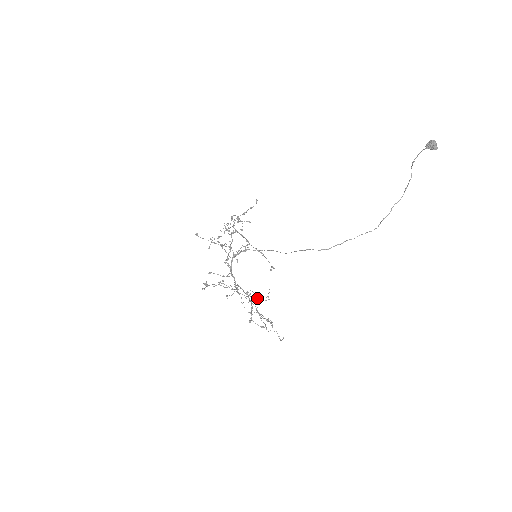
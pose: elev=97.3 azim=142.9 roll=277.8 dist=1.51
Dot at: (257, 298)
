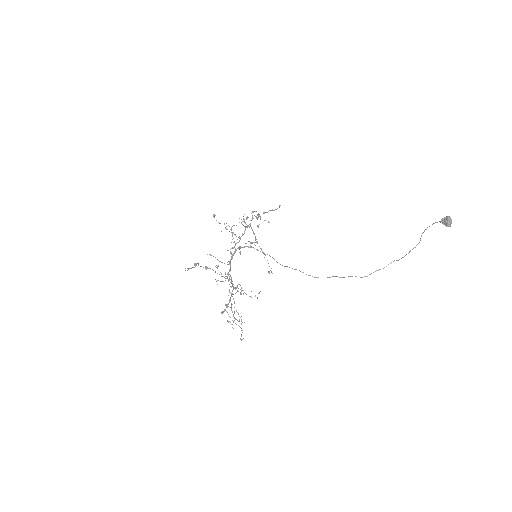
Dot at: (241, 294)
